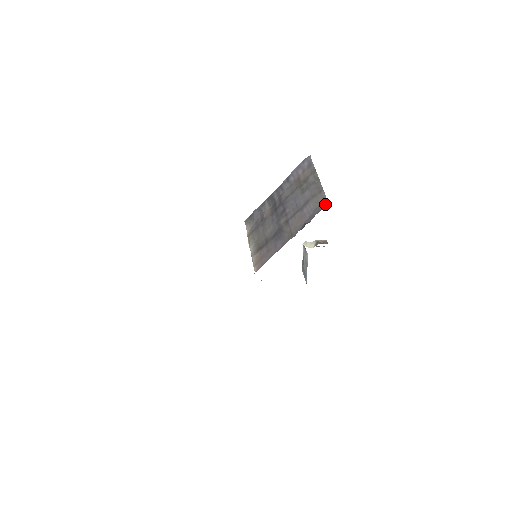
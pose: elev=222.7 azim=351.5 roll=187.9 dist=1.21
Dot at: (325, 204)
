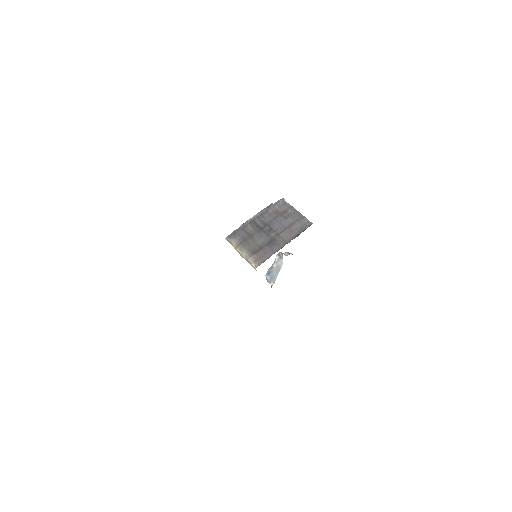
Dot at: (310, 224)
